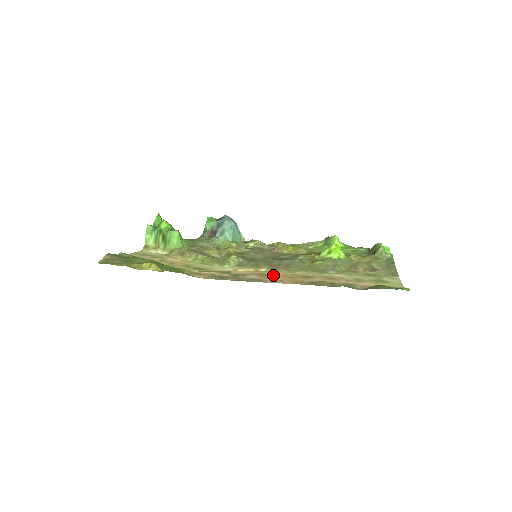
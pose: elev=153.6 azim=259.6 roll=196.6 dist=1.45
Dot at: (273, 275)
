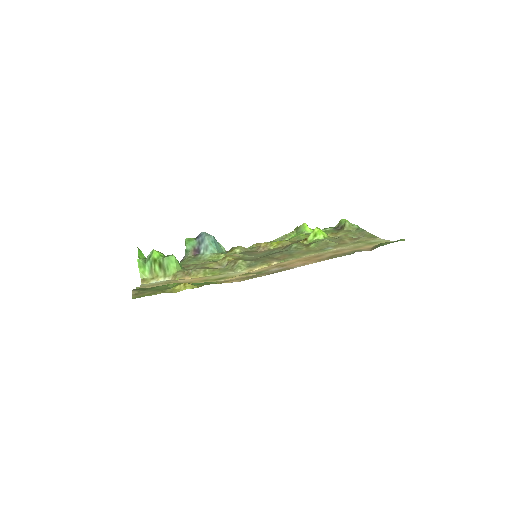
Dot at: (290, 263)
